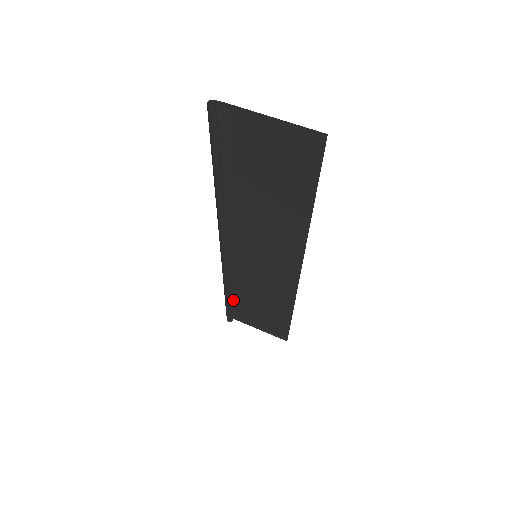
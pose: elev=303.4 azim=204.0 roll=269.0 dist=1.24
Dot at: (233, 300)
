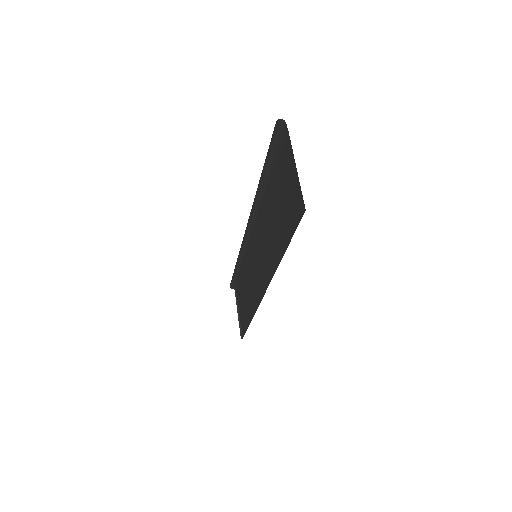
Dot at: (240, 275)
